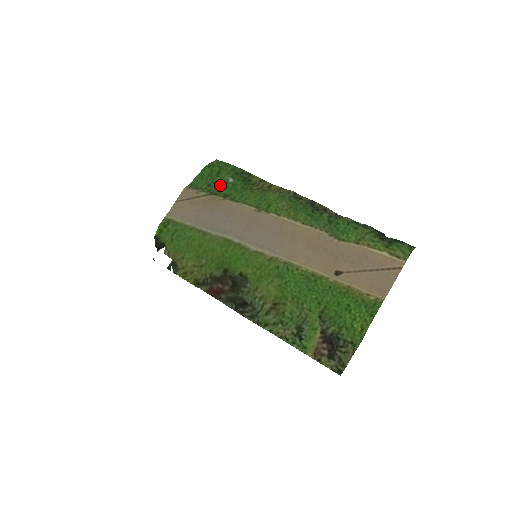
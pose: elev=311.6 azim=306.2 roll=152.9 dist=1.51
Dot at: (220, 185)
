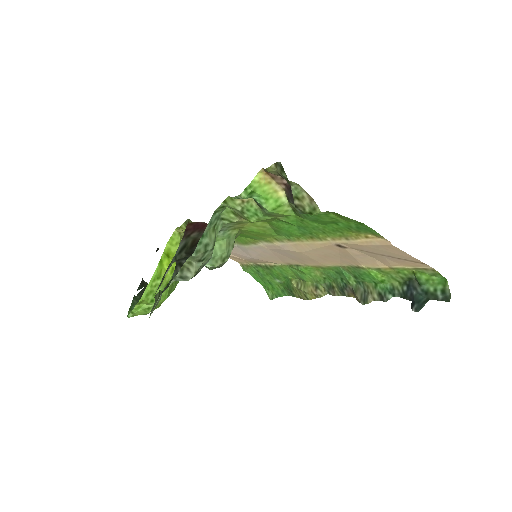
Dot at: (267, 273)
